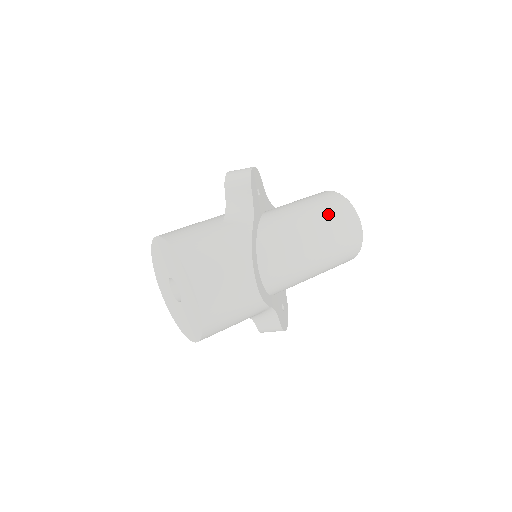
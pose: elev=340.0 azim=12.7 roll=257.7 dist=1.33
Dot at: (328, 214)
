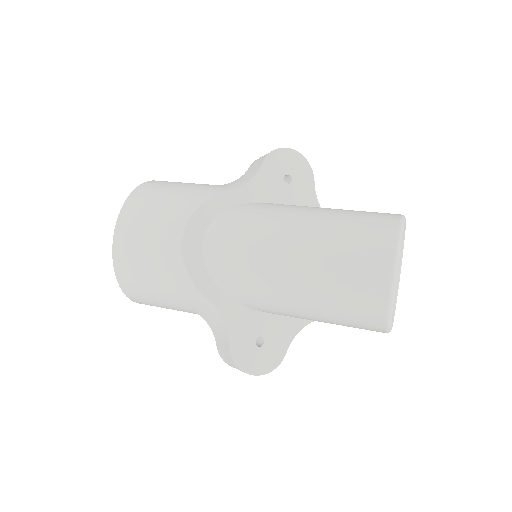
Dot at: (348, 221)
